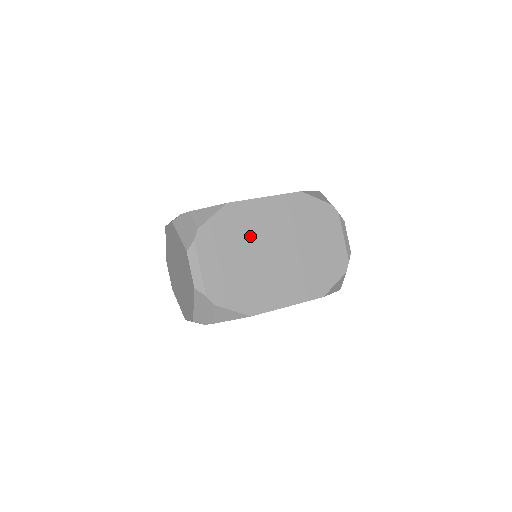
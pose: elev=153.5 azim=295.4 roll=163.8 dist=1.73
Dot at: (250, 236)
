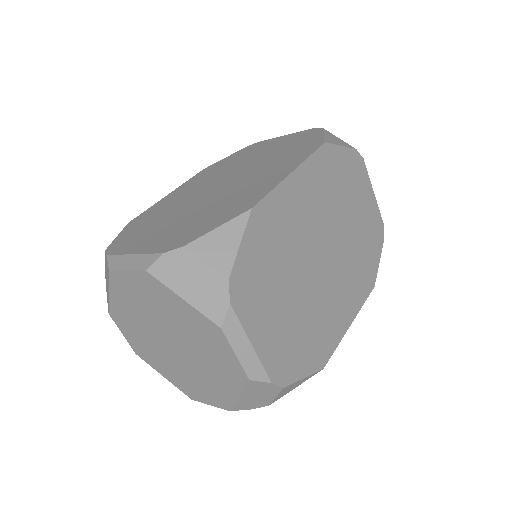
Dot at: (292, 249)
